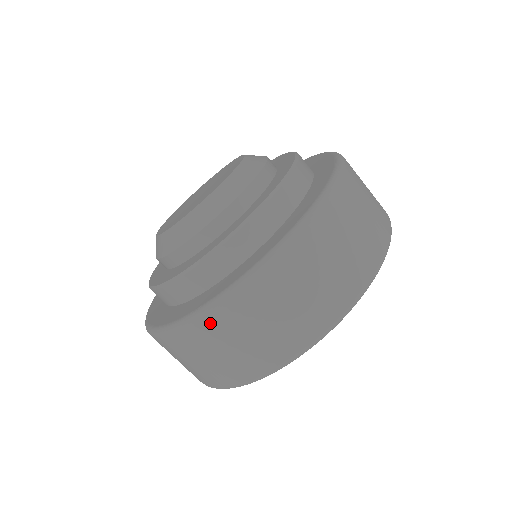
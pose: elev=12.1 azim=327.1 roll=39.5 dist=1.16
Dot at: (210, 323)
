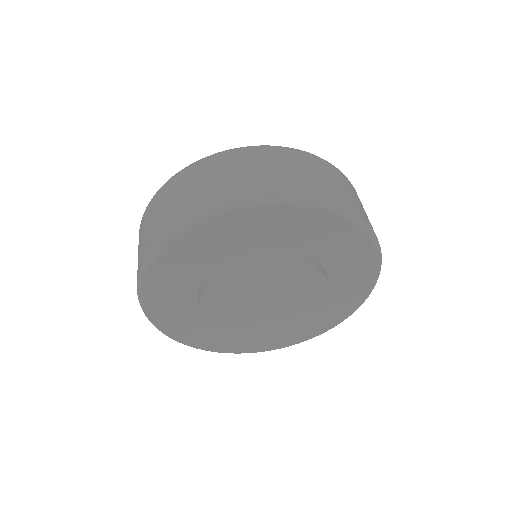
Dot at: (214, 159)
